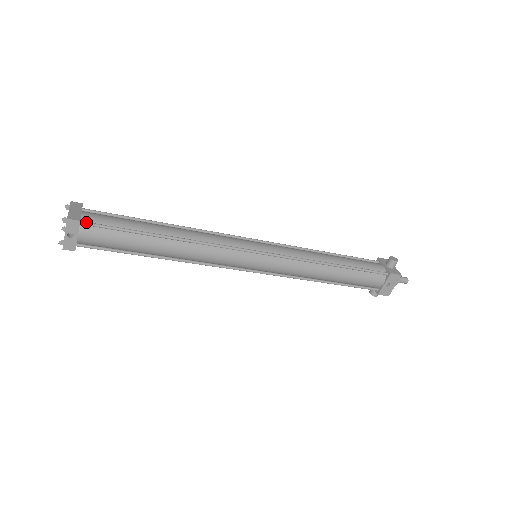
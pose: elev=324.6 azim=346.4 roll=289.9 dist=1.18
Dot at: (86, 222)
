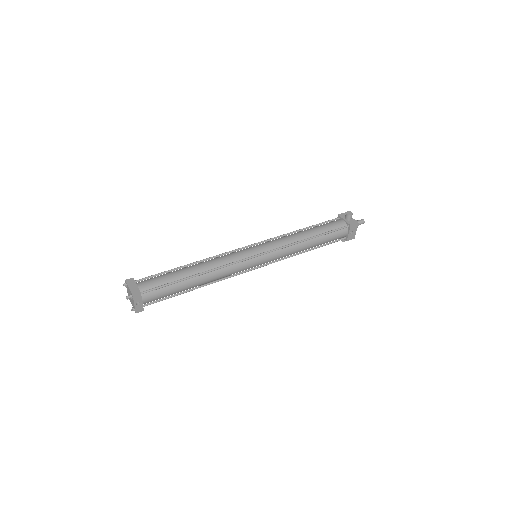
Dot at: (144, 291)
